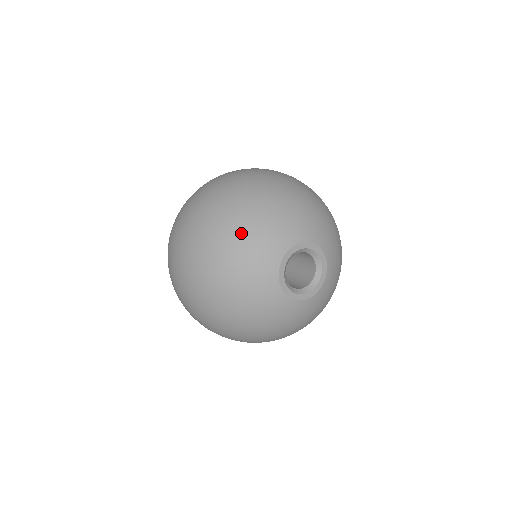
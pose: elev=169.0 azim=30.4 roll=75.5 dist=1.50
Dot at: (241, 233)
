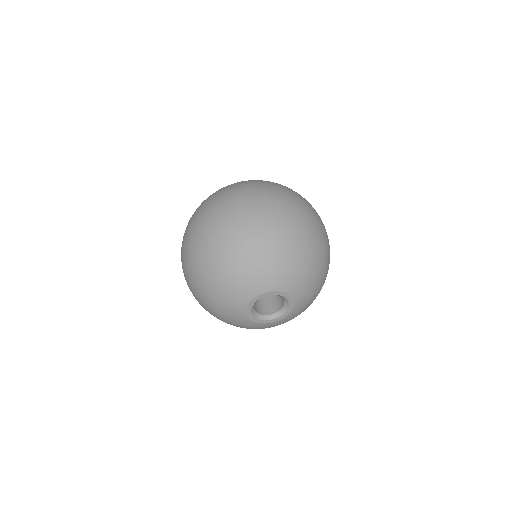
Dot at: (229, 268)
